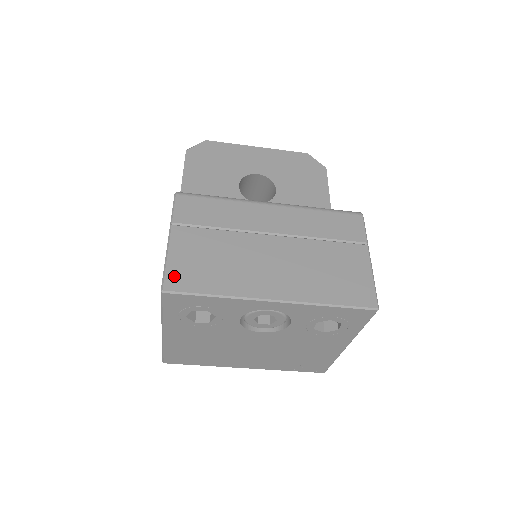
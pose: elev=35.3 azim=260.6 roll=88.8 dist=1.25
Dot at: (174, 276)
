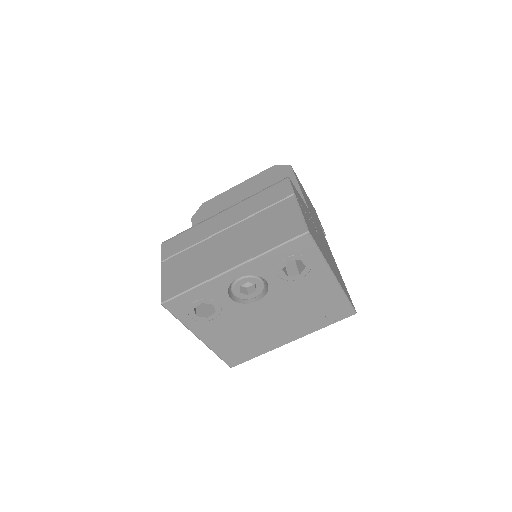
Dot at: (166, 291)
